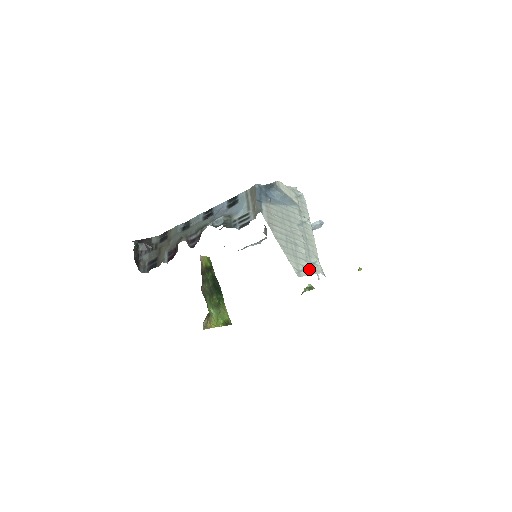
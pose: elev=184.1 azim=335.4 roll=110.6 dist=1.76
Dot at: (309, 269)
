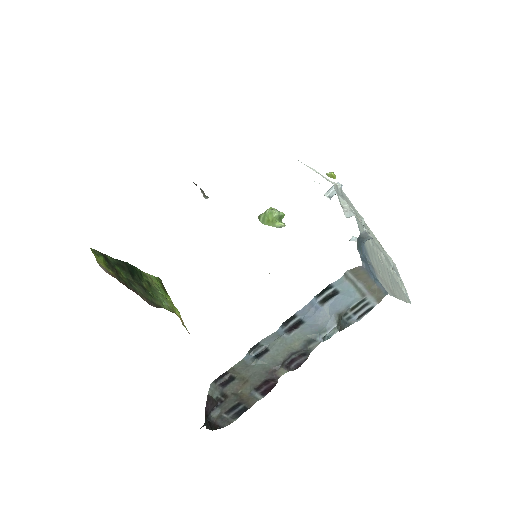
Dot at: occluded
